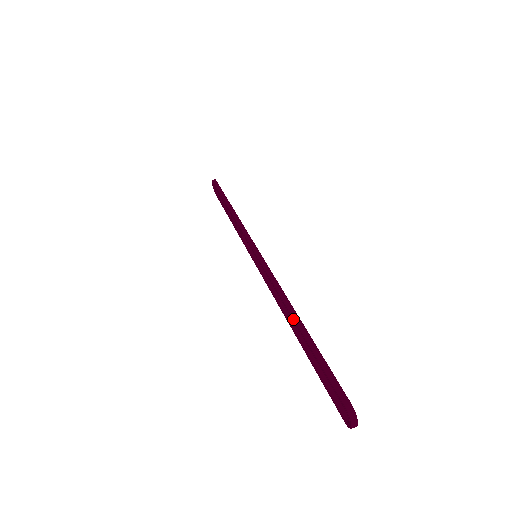
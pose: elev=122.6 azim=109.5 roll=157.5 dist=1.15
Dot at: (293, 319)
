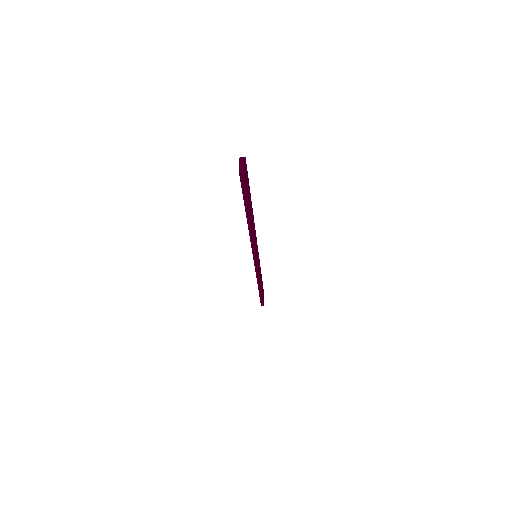
Dot at: occluded
